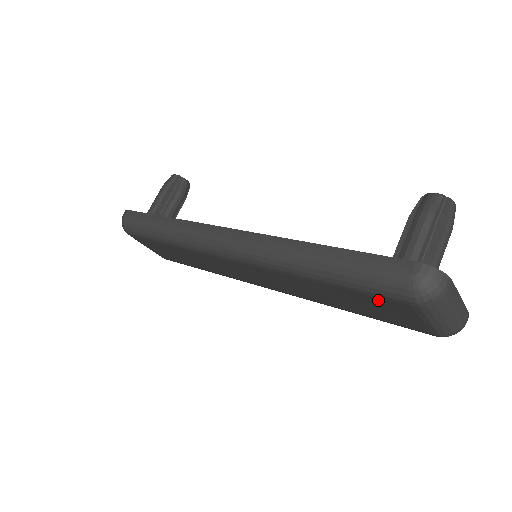
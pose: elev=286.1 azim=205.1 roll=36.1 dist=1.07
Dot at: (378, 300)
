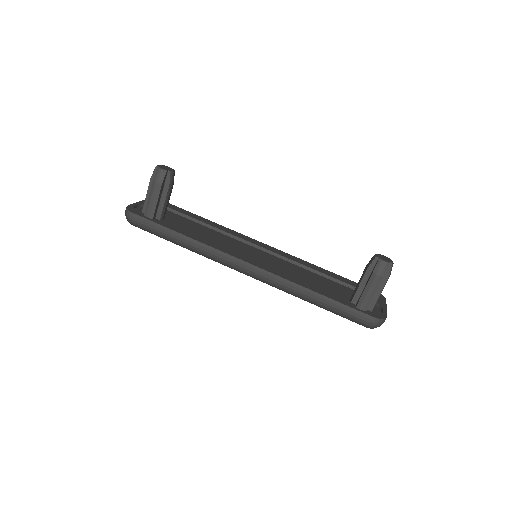
Dot at: occluded
